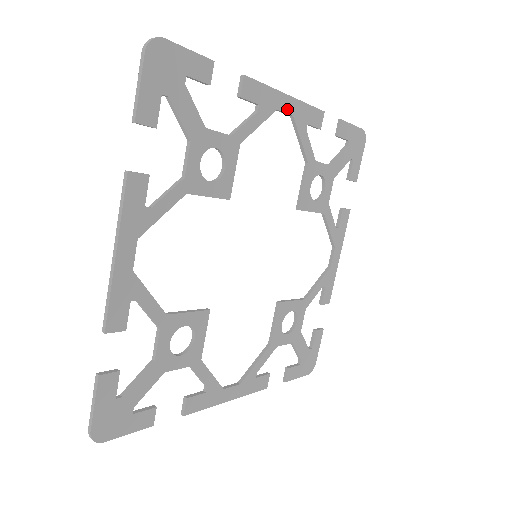
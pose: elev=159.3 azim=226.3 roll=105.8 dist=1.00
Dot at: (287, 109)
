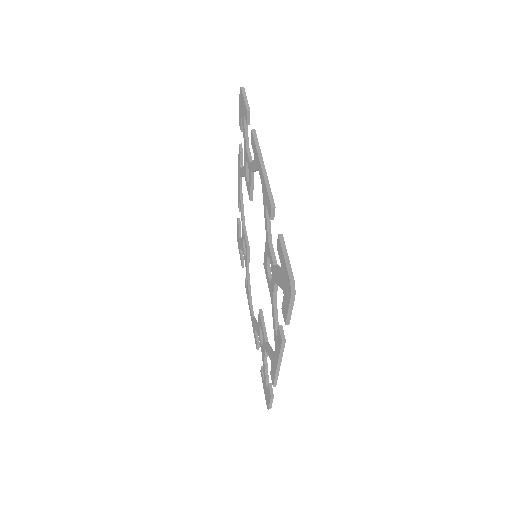
Dot at: occluded
